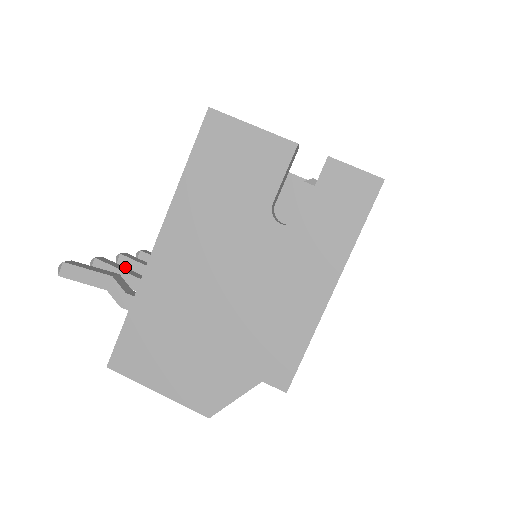
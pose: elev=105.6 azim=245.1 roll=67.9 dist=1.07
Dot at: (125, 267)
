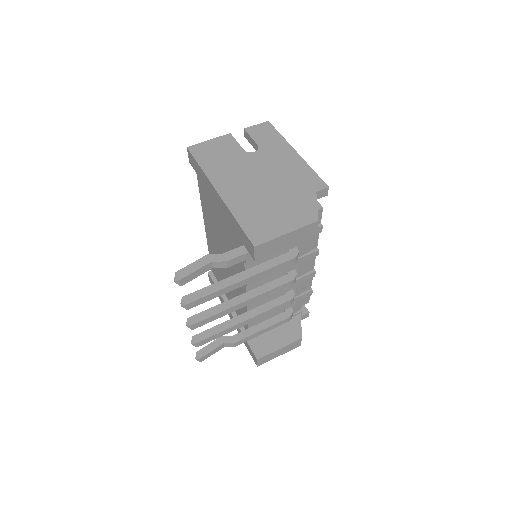
Dot at: (198, 321)
